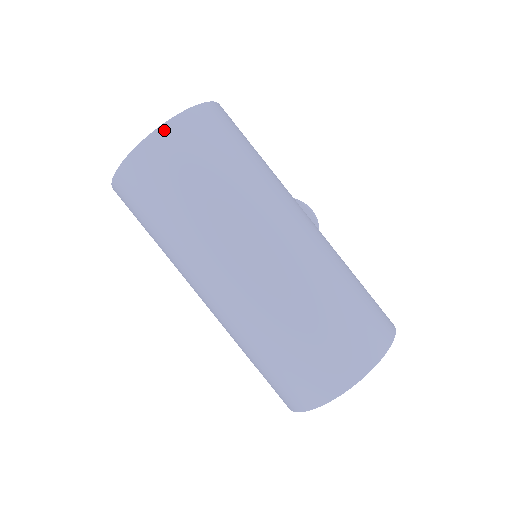
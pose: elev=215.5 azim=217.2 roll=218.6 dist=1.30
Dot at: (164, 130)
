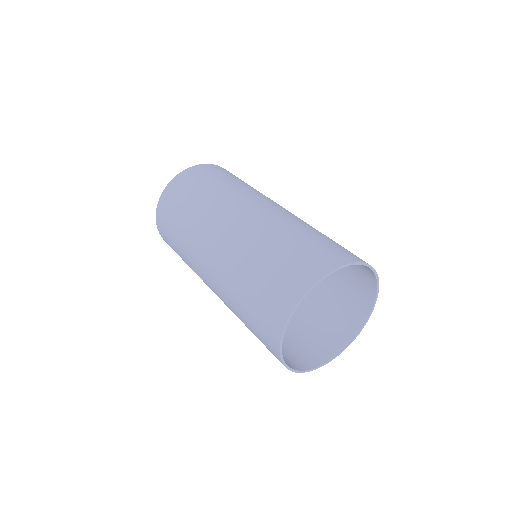
Dot at: (202, 165)
